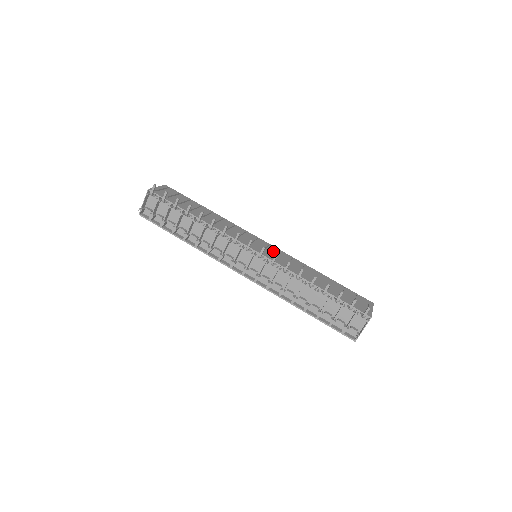
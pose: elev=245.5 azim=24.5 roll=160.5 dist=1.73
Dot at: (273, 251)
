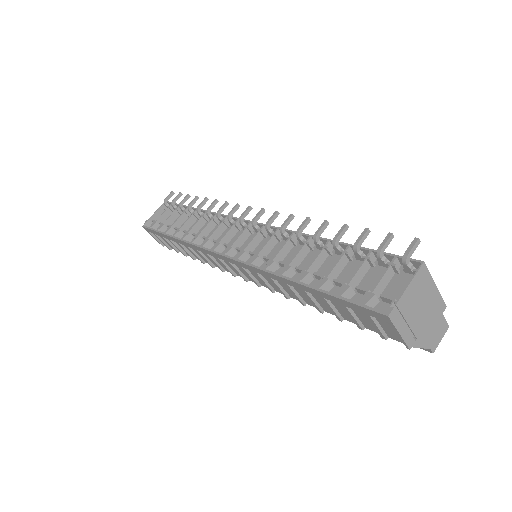
Dot at: occluded
